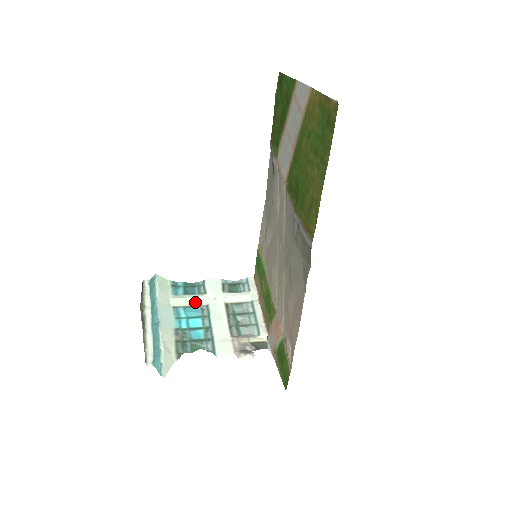
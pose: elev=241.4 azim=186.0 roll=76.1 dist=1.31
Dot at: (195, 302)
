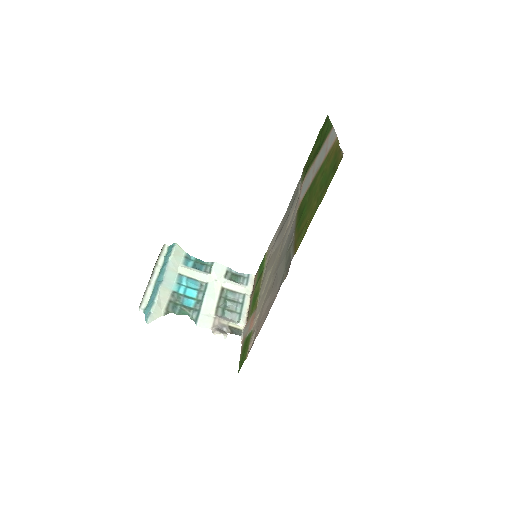
Dot at: (198, 277)
